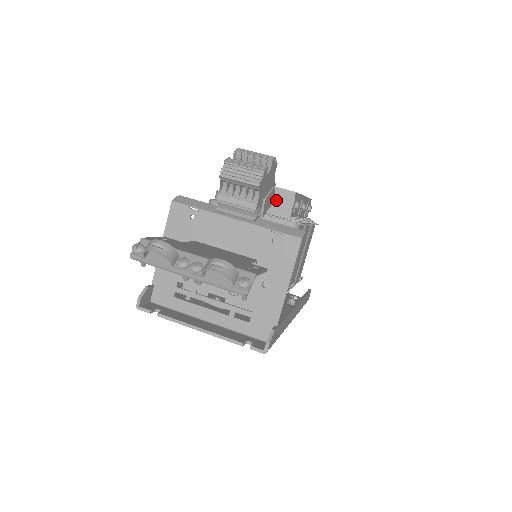
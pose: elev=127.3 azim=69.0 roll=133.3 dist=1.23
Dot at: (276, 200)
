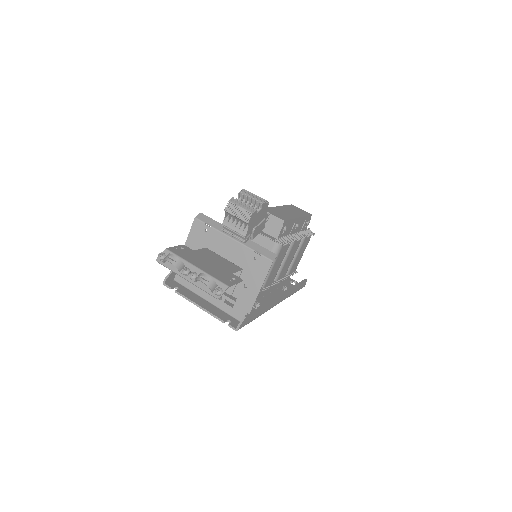
Dot at: (270, 223)
